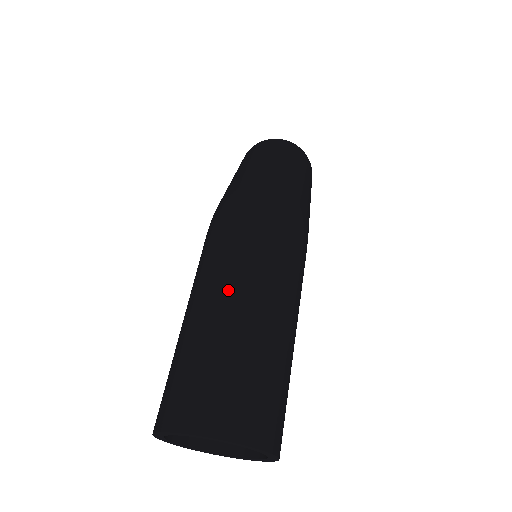
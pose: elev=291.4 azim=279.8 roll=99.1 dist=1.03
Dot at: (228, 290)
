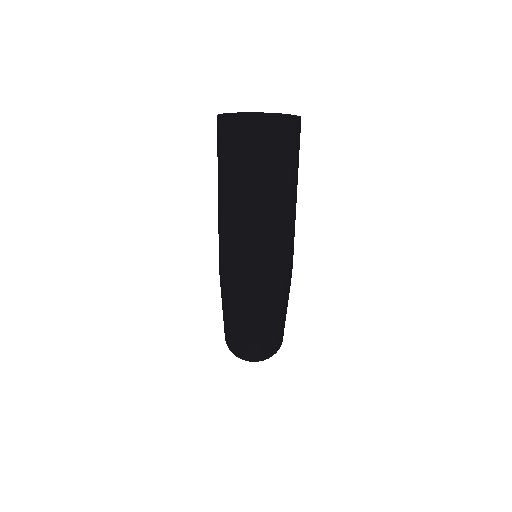
Dot at: (246, 329)
